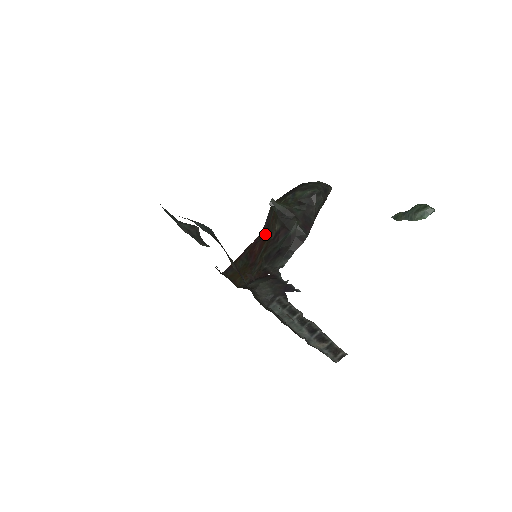
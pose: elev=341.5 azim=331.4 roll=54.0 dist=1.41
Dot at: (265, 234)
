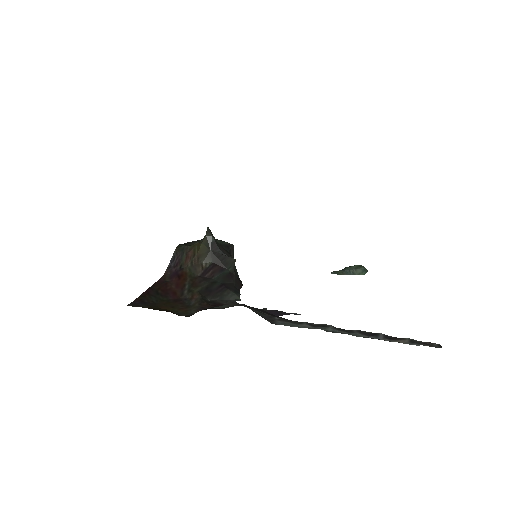
Dot at: (179, 273)
